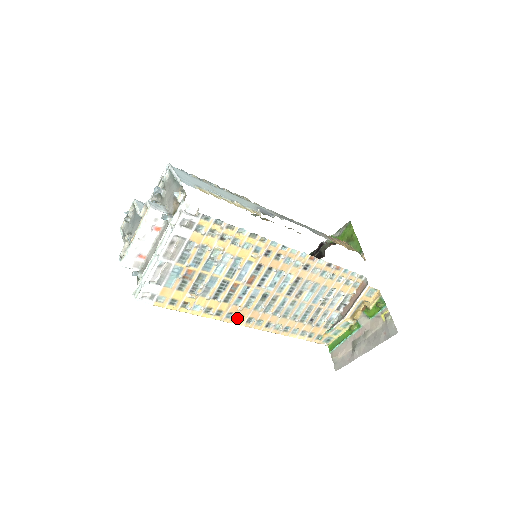
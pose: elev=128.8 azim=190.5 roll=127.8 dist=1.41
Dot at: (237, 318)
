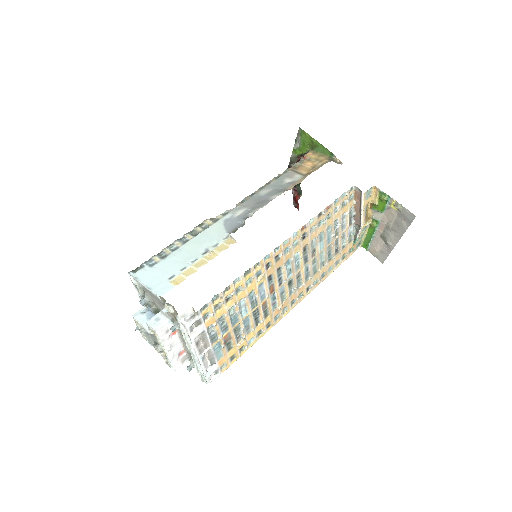
Dot at: (283, 312)
